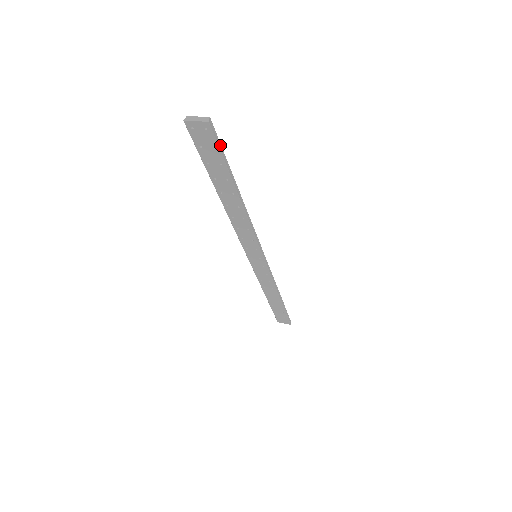
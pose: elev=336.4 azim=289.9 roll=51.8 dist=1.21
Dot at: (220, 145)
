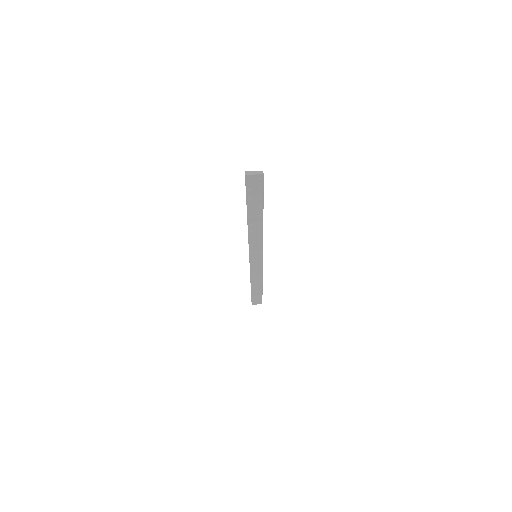
Dot at: (263, 186)
